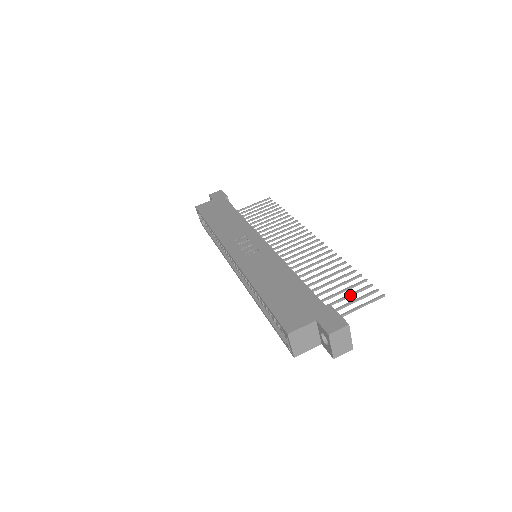
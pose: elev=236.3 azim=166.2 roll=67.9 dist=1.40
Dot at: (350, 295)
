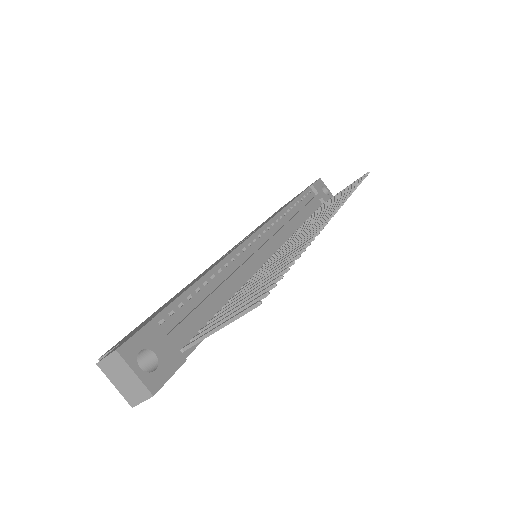
Dot at: (240, 304)
